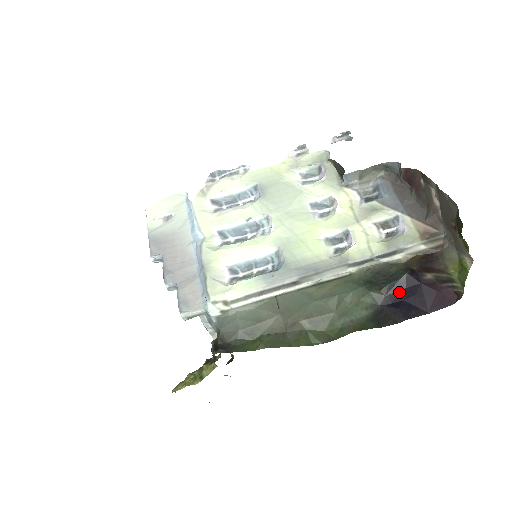
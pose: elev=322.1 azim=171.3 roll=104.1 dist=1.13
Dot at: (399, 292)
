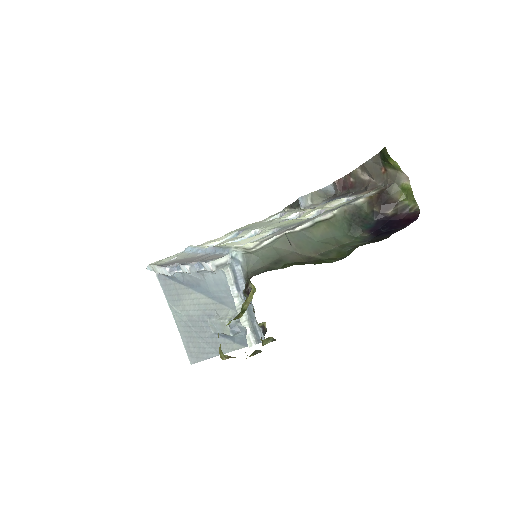
Dot at: (377, 230)
